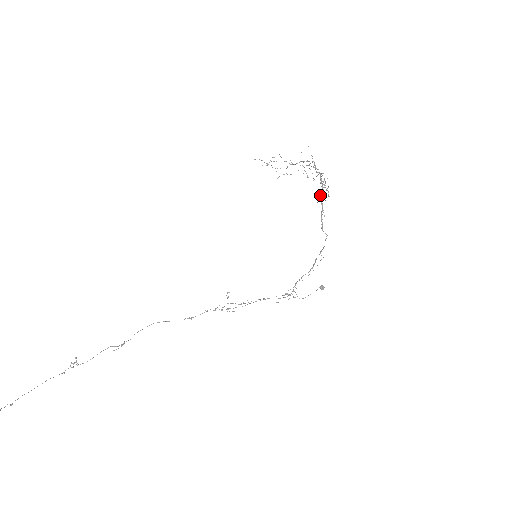
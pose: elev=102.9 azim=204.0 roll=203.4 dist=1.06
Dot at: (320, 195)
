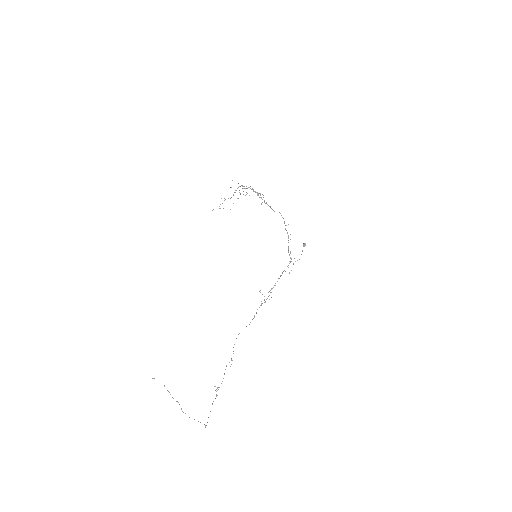
Dot at: (259, 197)
